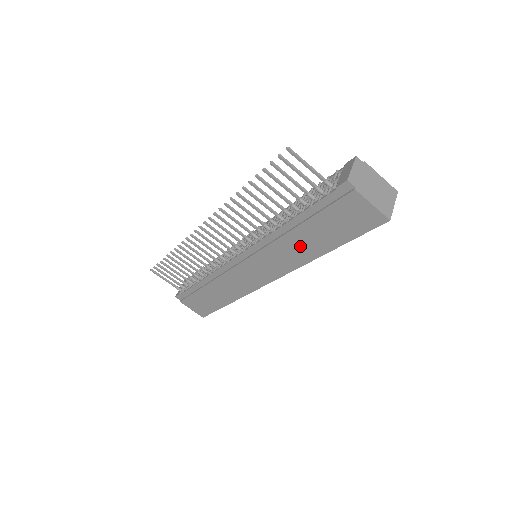
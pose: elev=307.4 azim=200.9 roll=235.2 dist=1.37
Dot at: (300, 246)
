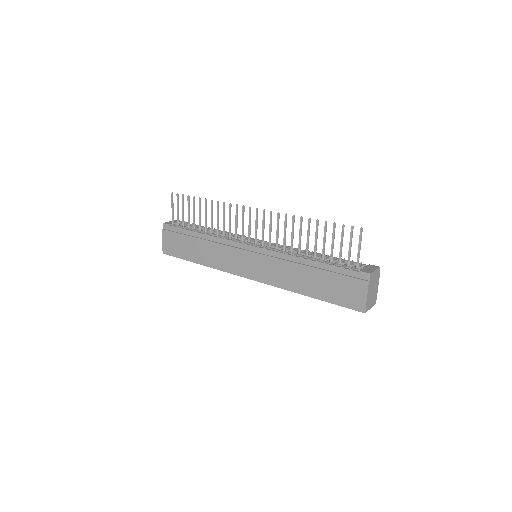
Dot at: (298, 278)
